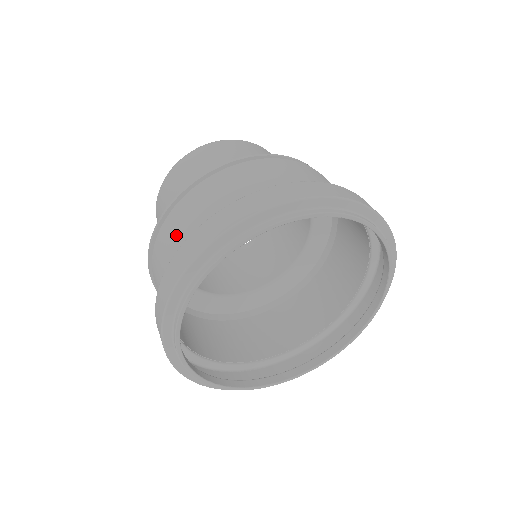
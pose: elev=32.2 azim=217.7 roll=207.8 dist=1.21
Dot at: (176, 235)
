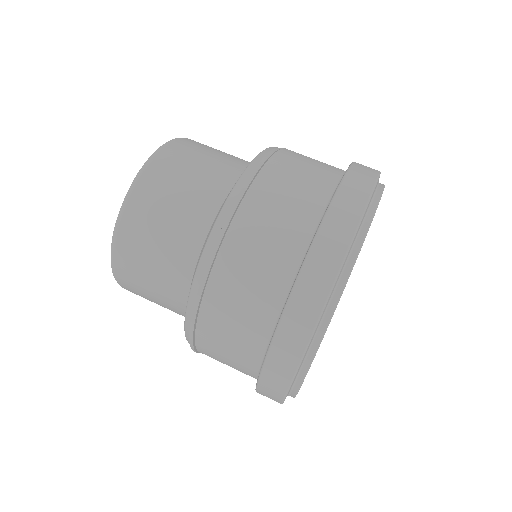
Dot at: (243, 305)
